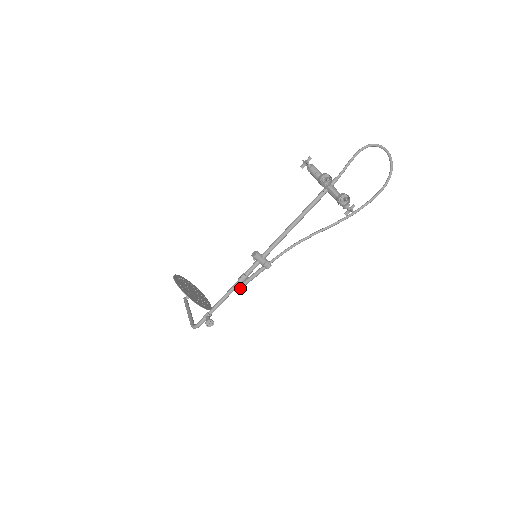
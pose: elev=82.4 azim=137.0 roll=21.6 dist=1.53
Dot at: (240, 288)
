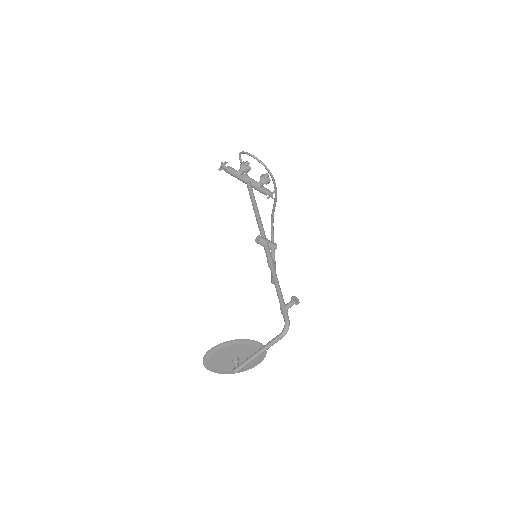
Dot at: occluded
